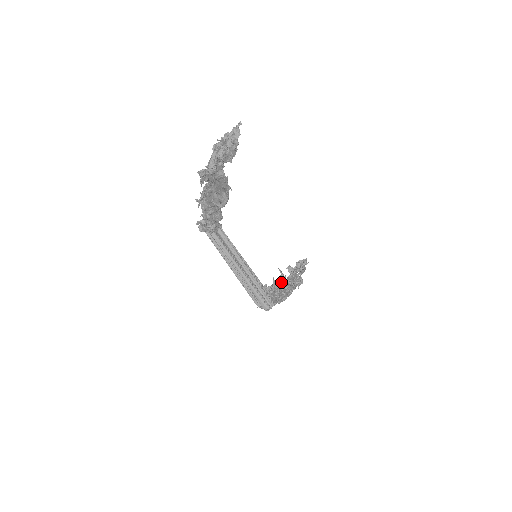
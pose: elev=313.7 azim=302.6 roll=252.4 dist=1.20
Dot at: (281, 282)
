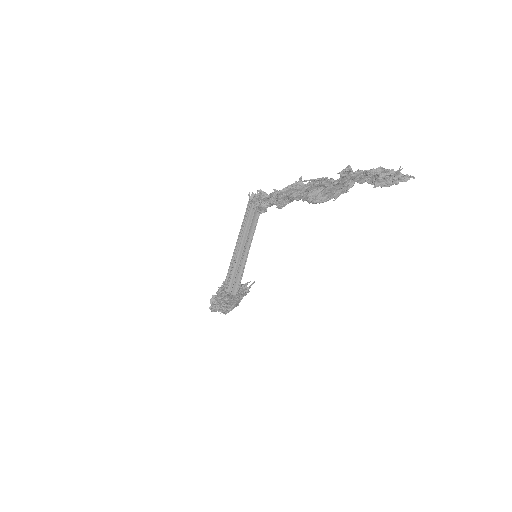
Dot at: (244, 291)
